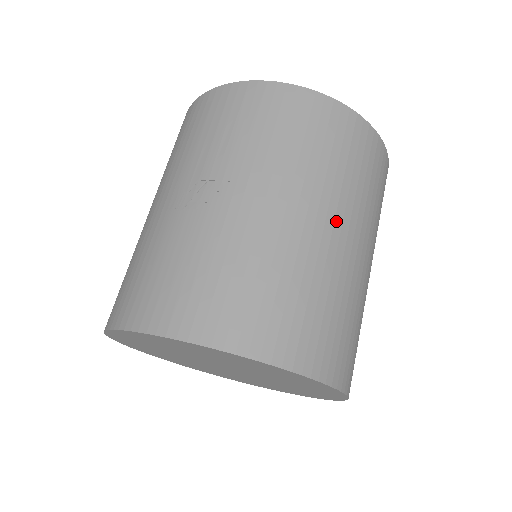
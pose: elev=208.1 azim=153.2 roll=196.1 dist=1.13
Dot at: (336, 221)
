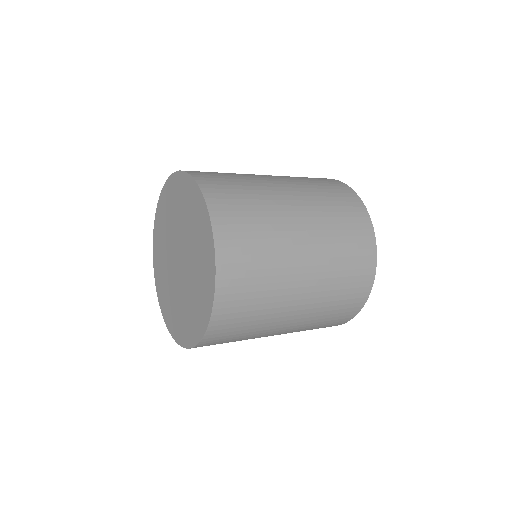
Dot at: (305, 219)
